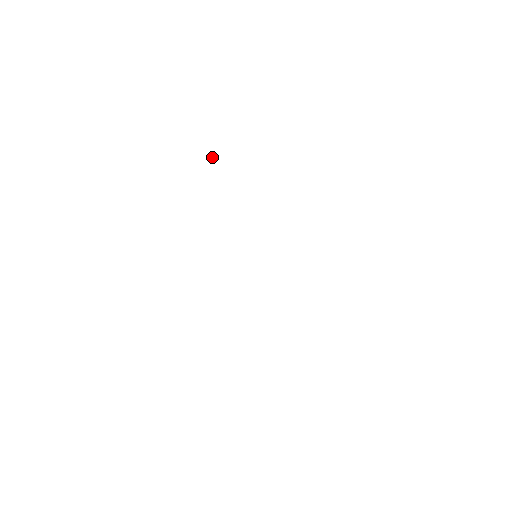
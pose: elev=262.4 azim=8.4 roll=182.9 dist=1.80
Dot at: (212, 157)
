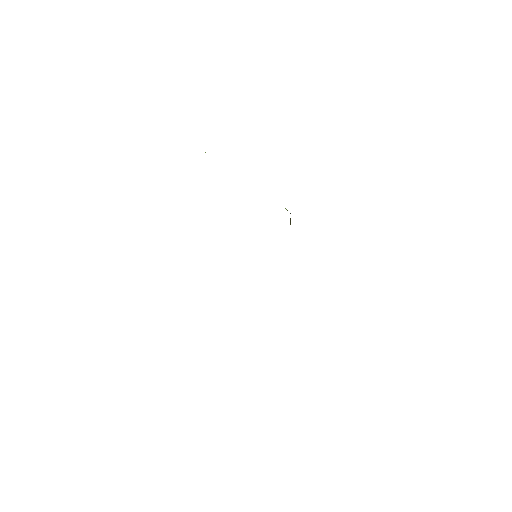
Dot at: occluded
